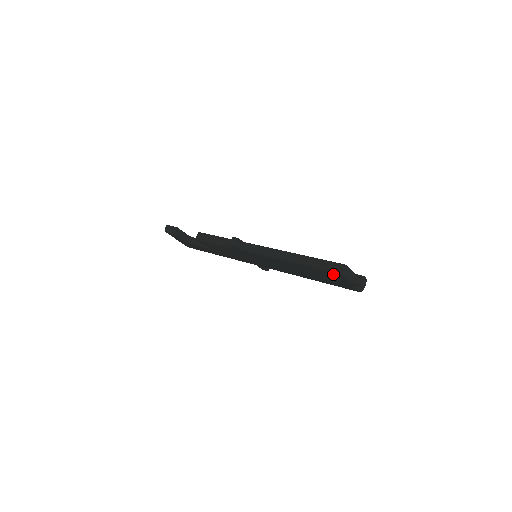
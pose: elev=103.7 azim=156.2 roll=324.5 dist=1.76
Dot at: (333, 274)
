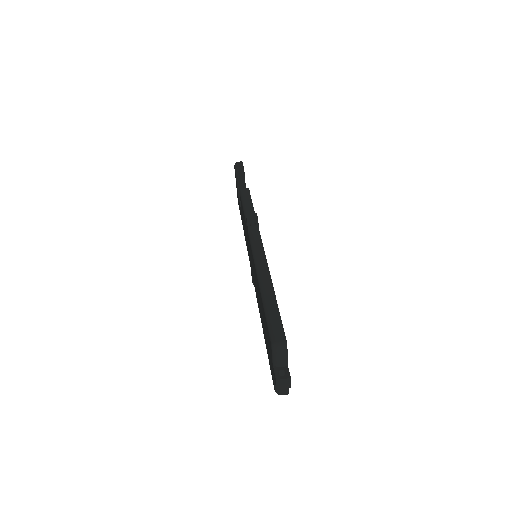
Dot at: (269, 337)
